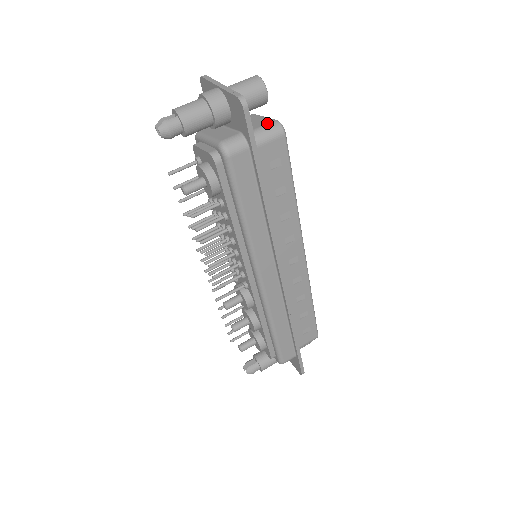
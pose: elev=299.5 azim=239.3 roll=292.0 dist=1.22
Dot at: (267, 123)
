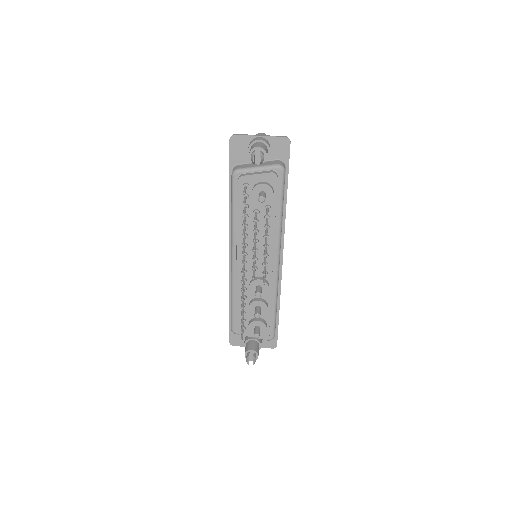
Dot at: occluded
